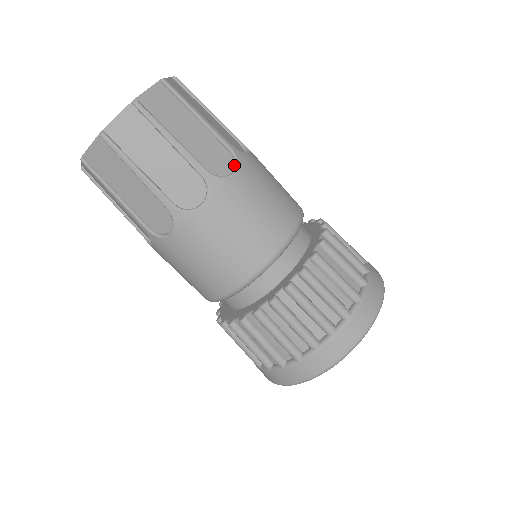
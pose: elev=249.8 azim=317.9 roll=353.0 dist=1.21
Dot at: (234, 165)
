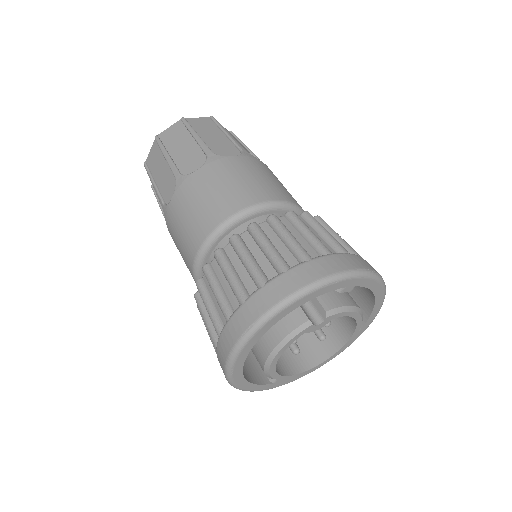
Dot at: occluded
